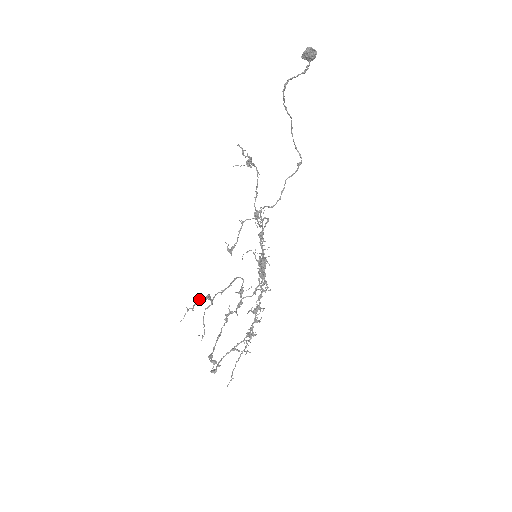
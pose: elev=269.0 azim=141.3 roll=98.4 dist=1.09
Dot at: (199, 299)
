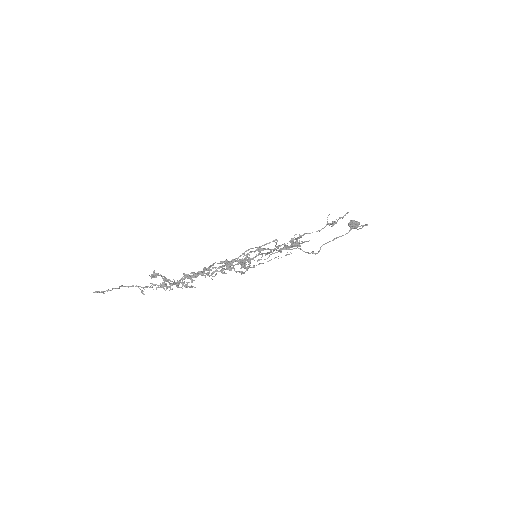
Dot at: (299, 244)
